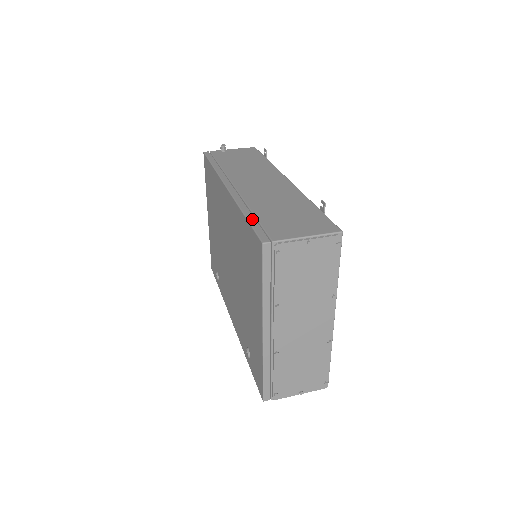
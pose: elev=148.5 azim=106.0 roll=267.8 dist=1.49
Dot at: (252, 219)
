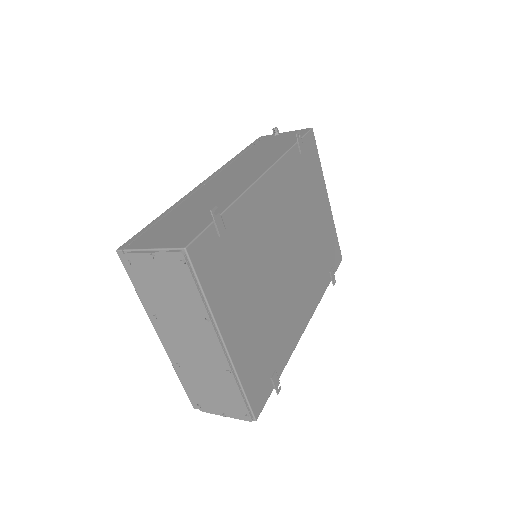
Dot at: (154, 222)
